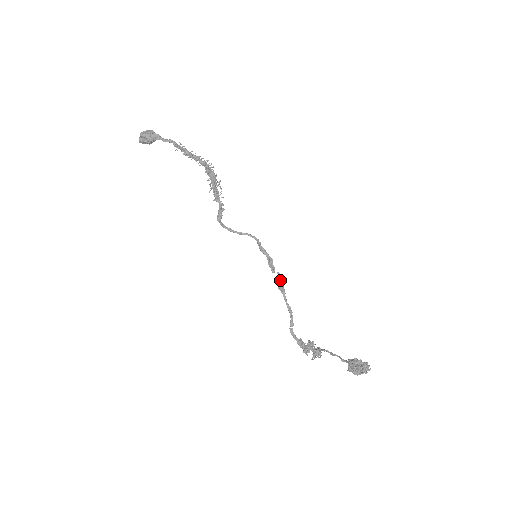
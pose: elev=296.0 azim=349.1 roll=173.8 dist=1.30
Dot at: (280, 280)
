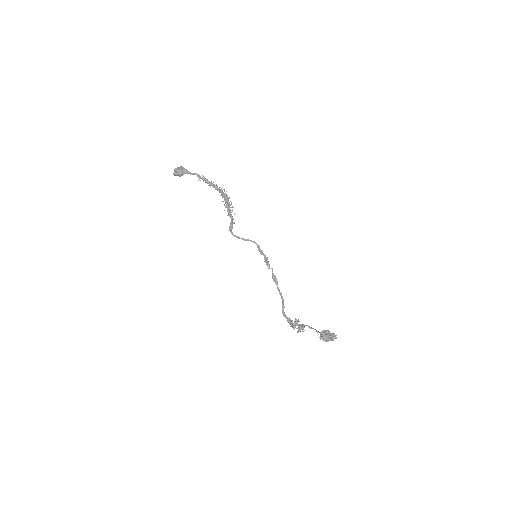
Dot at: occluded
